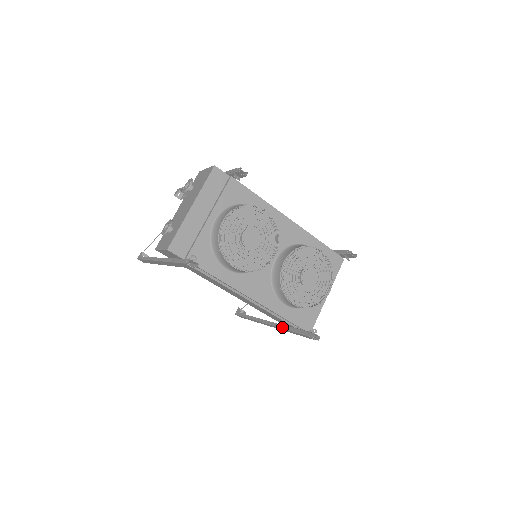
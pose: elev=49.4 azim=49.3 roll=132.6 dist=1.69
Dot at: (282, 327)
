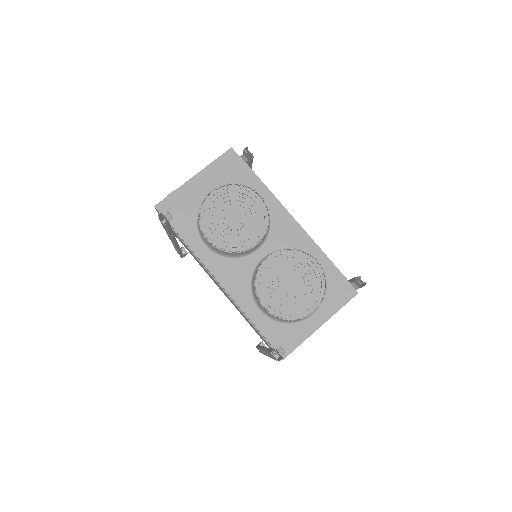
Dot at: (265, 349)
